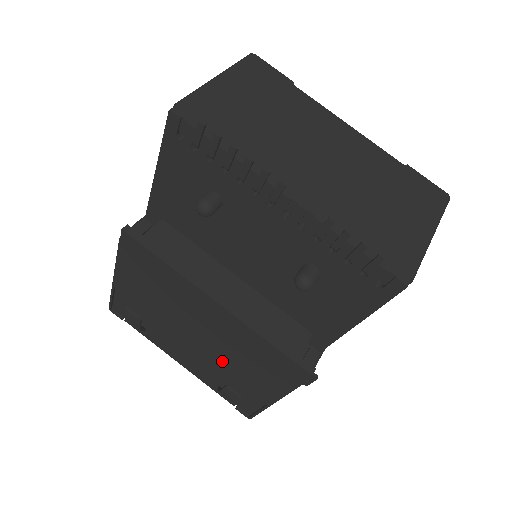
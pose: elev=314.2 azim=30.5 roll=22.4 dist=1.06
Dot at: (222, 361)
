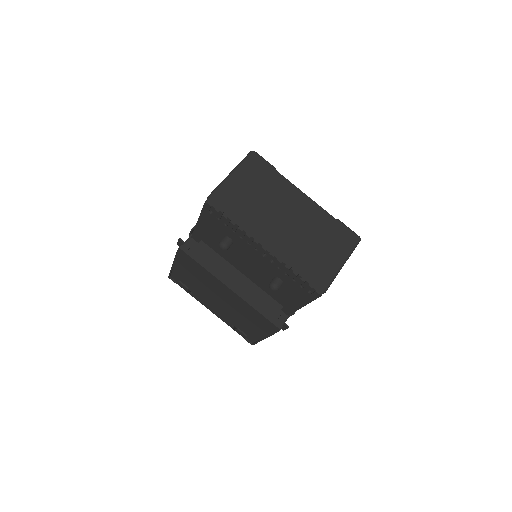
Dot at: (235, 315)
